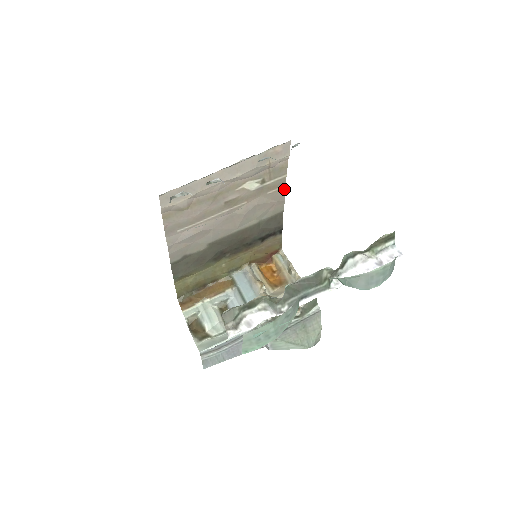
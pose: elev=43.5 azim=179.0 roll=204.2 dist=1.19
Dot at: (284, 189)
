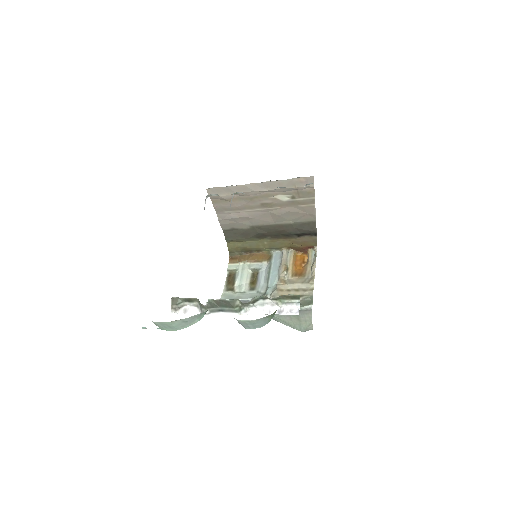
Dot at: (314, 207)
